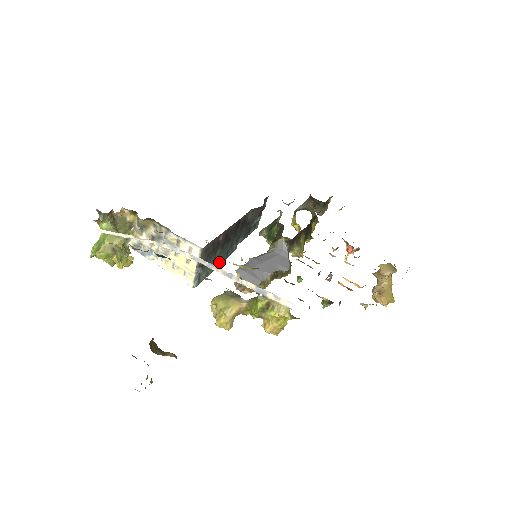
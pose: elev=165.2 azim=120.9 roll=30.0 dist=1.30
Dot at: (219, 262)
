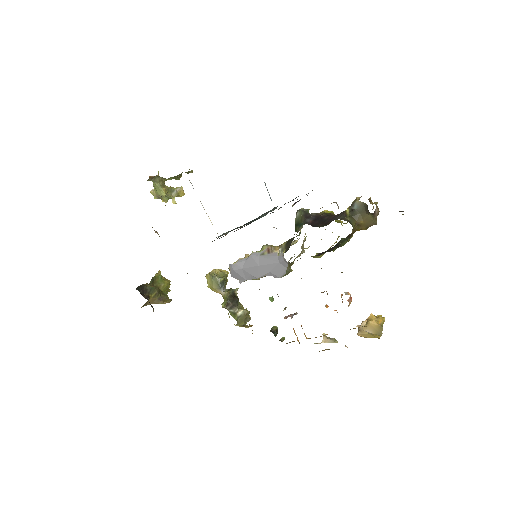
Dot at: occluded
